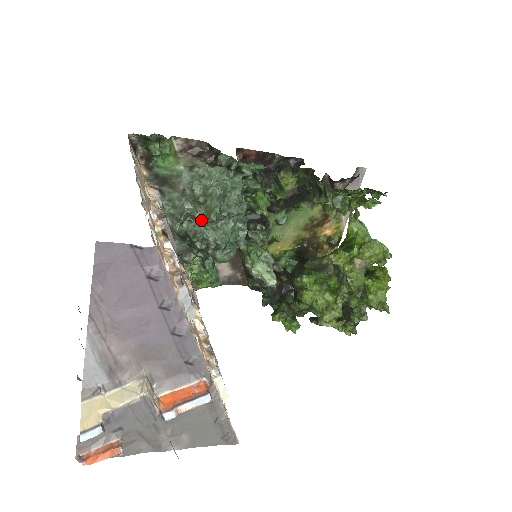
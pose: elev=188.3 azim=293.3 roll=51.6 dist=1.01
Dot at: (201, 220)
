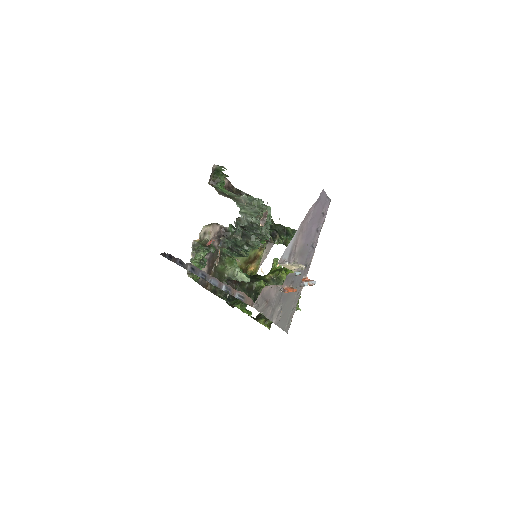
Dot at: occluded
